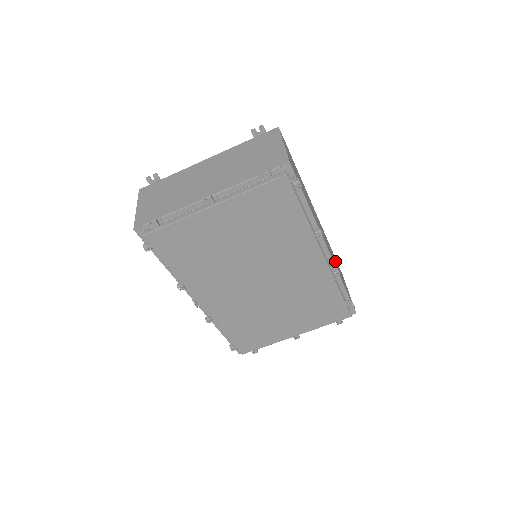
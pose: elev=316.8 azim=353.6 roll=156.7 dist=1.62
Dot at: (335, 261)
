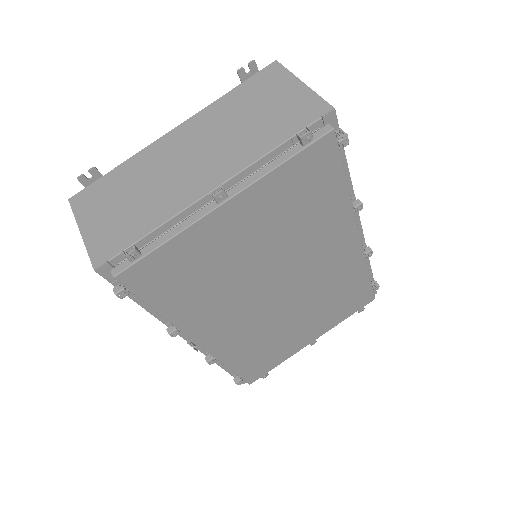
Dot at: occluded
